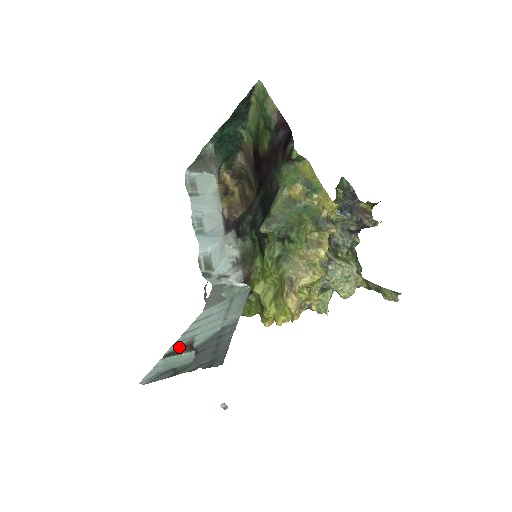
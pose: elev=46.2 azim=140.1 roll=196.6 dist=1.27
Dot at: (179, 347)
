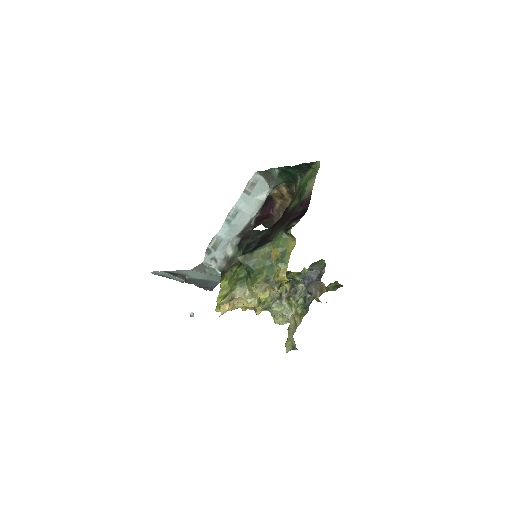
Dot at: (176, 273)
